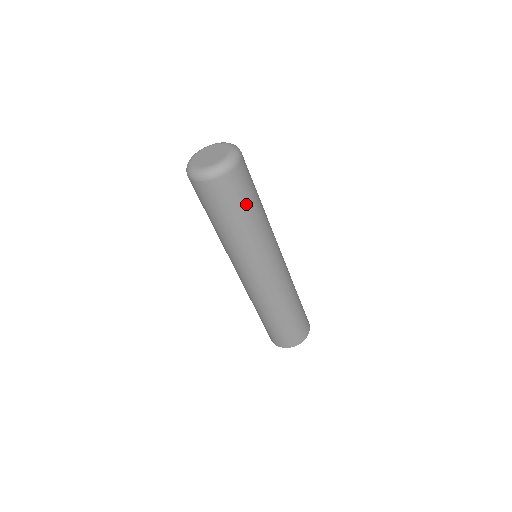
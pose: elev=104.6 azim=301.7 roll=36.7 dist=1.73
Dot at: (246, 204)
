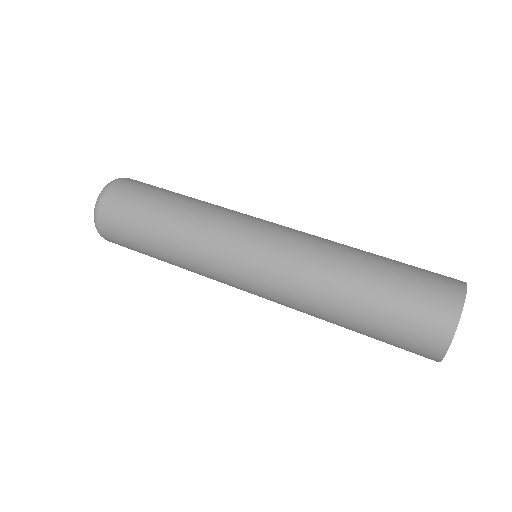
Dot at: (167, 191)
